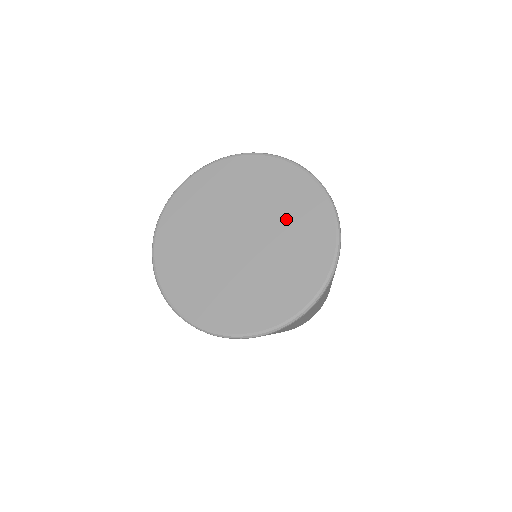
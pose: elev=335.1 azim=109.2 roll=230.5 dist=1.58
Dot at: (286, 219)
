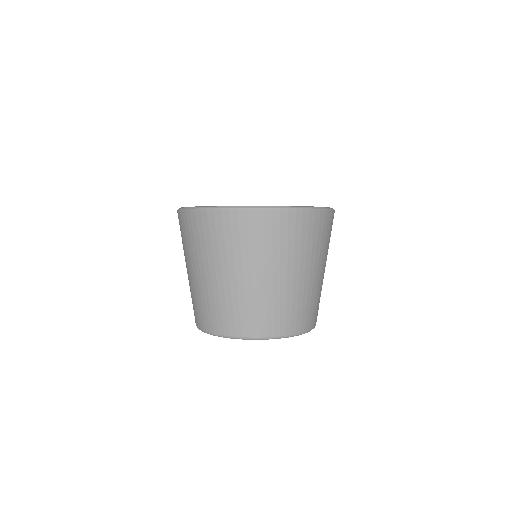
Dot at: occluded
